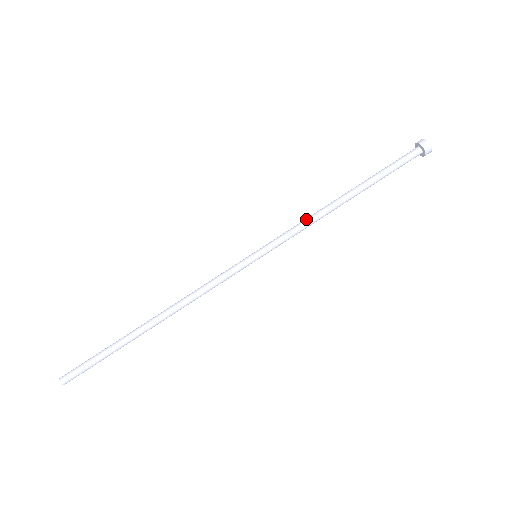
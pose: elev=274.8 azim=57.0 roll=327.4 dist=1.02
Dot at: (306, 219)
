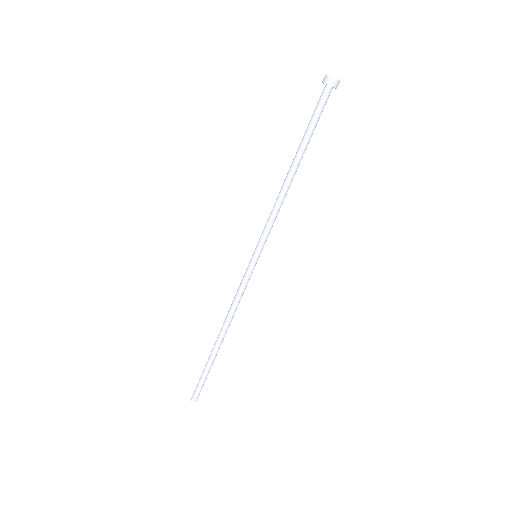
Dot at: (275, 208)
